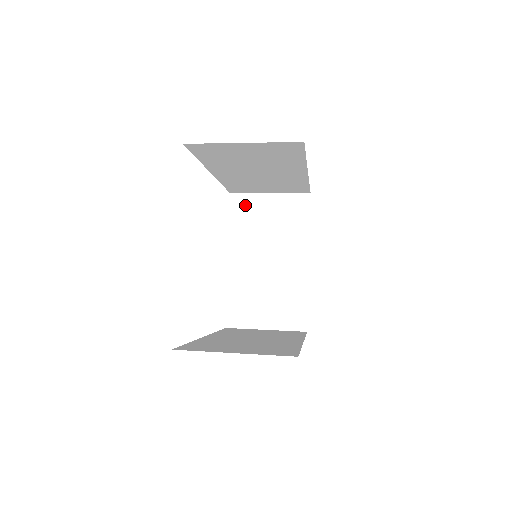
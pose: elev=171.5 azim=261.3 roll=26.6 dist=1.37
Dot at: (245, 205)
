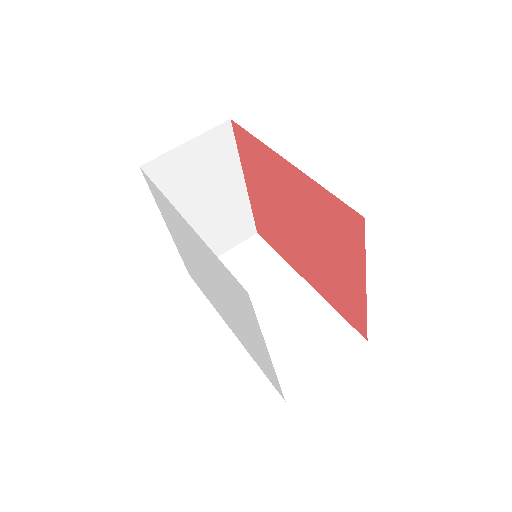
Dot at: (164, 169)
